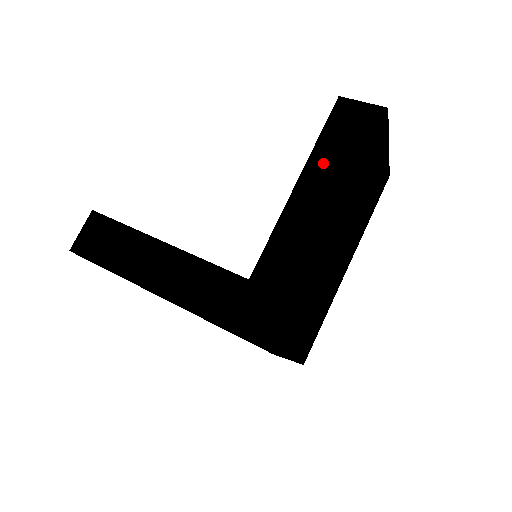
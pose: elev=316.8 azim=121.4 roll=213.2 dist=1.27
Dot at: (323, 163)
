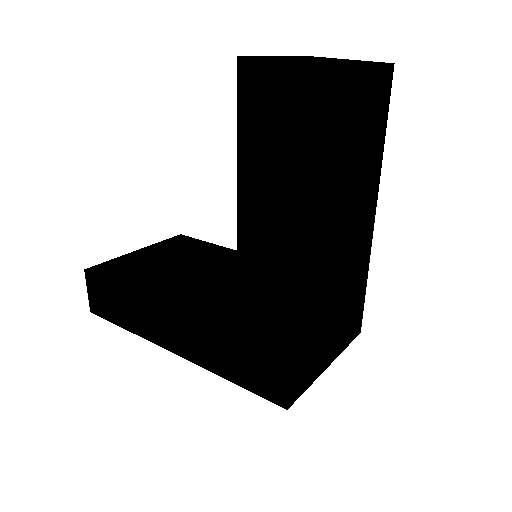
Dot at: (255, 174)
